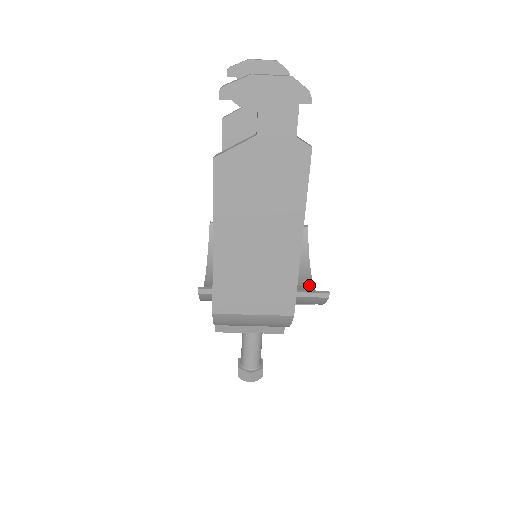
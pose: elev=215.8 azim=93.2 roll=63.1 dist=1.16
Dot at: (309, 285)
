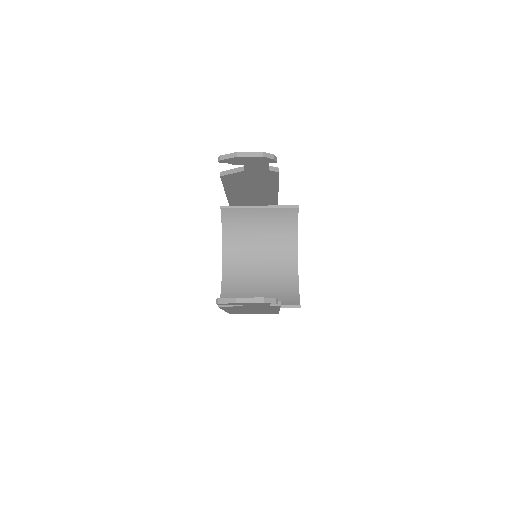
Dot at: (295, 263)
